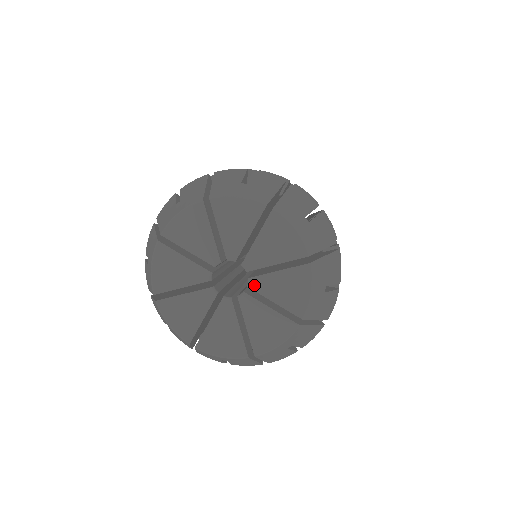
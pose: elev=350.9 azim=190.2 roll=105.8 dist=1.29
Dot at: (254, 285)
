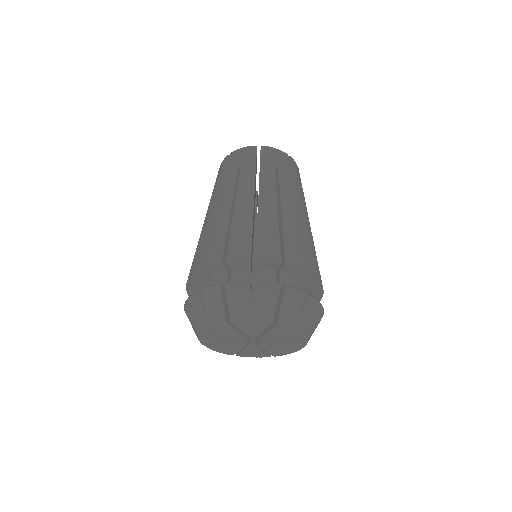
Dot at: (264, 346)
